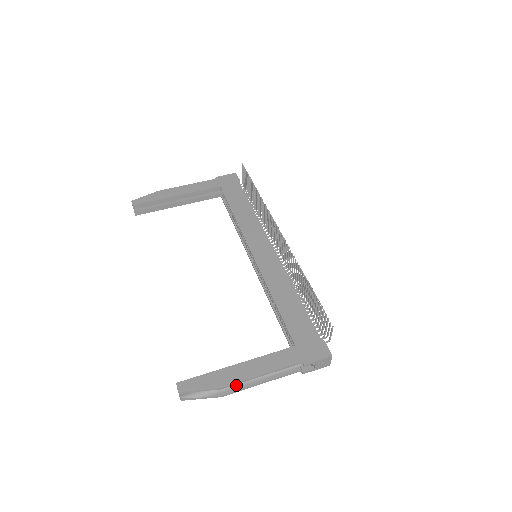
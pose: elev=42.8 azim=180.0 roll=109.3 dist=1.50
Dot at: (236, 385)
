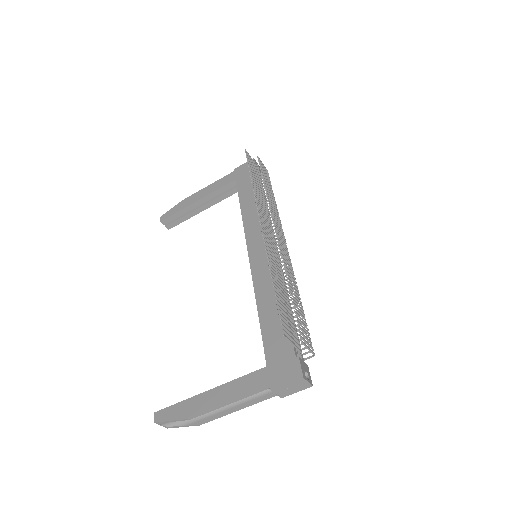
Dot at: (212, 412)
